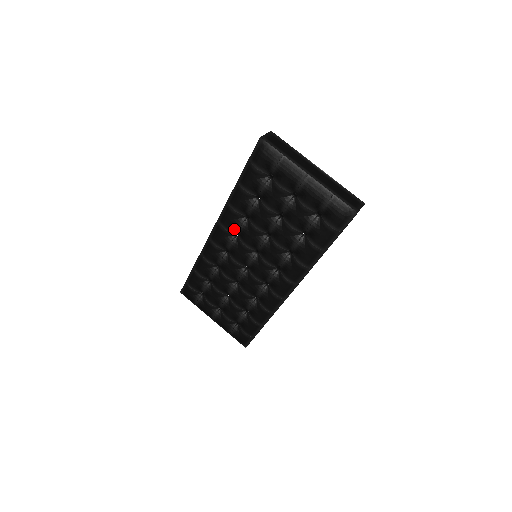
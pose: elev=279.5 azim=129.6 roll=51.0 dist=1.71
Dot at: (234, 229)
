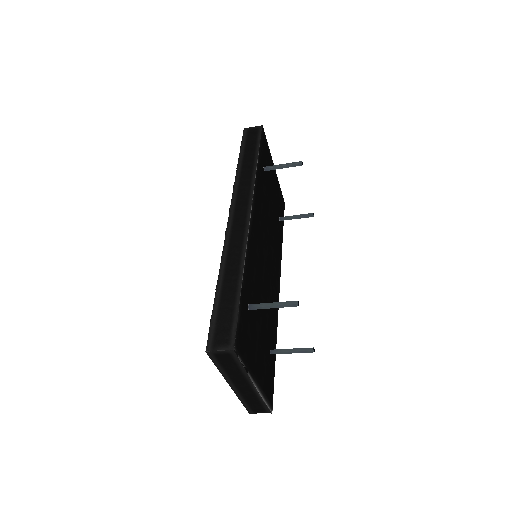
Dot at: occluded
